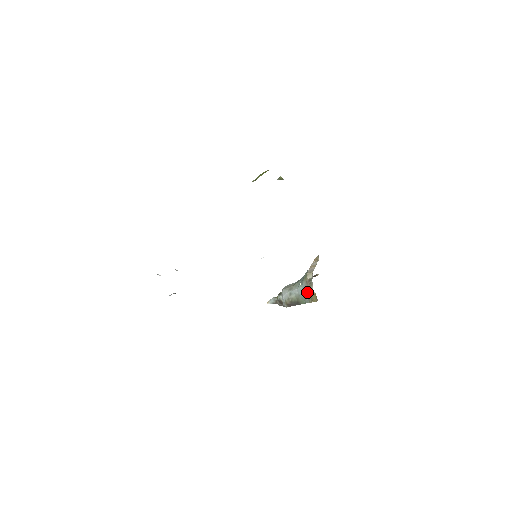
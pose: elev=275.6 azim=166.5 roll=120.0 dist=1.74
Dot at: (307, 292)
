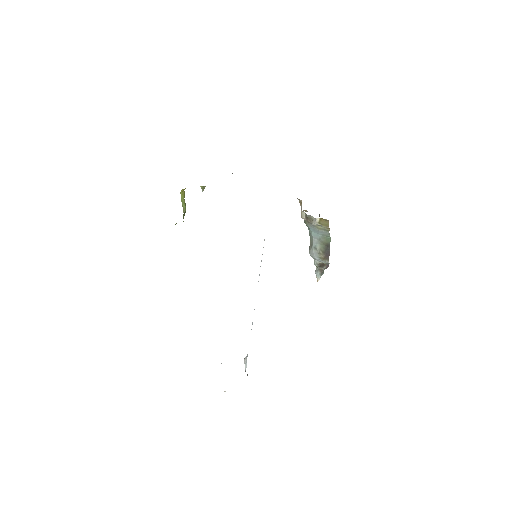
Dot at: (317, 227)
